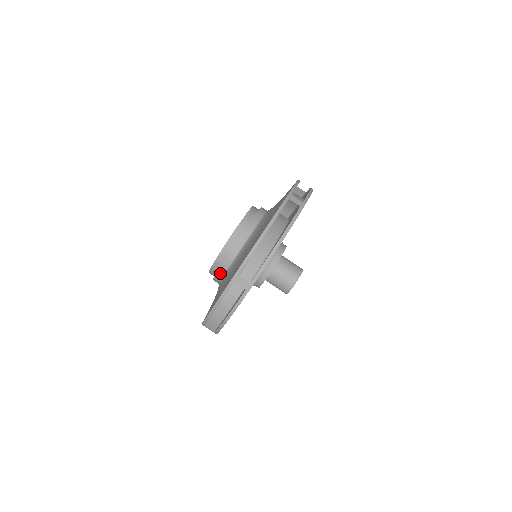
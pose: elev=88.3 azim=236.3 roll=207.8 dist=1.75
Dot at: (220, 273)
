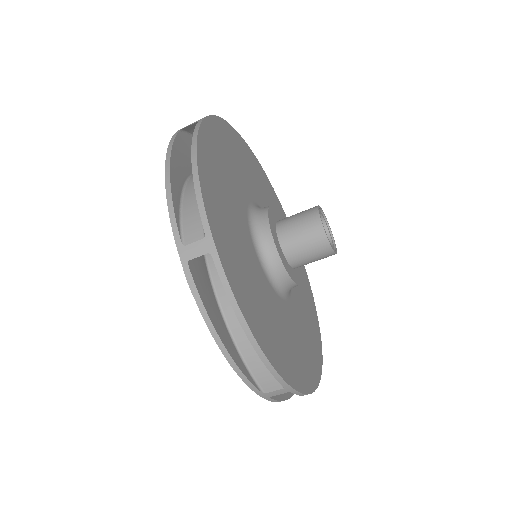
Dot at: occluded
